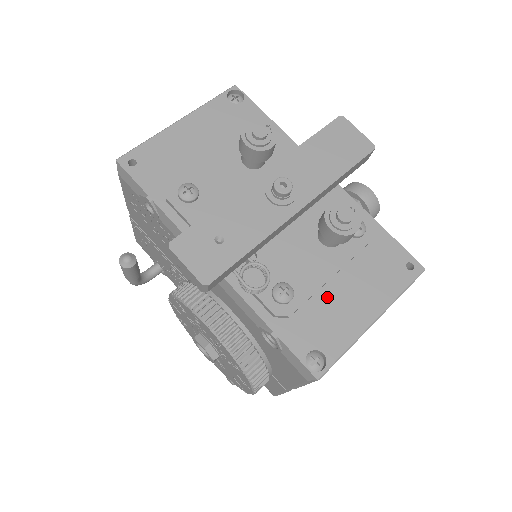
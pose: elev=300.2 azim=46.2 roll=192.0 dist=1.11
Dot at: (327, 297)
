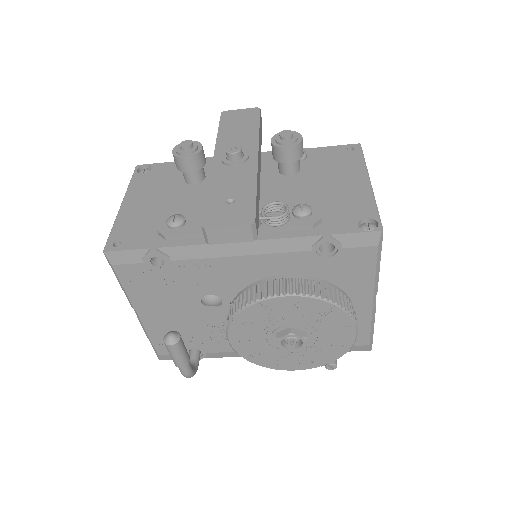
Dot at: (329, 196)
